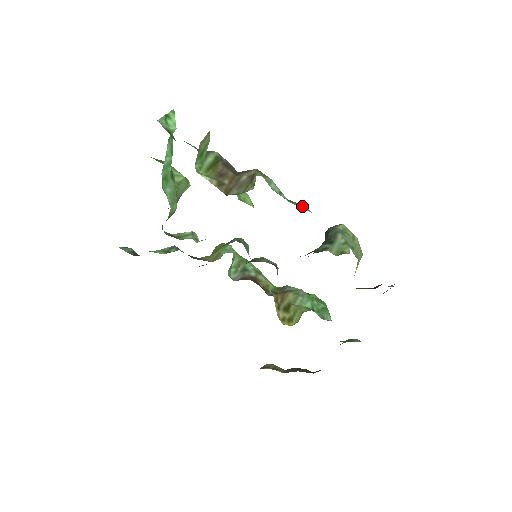
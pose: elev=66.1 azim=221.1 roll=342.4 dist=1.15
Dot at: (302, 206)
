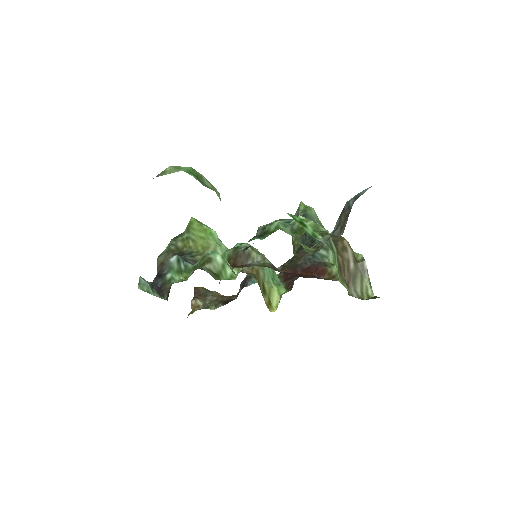
Dot at: occluded
